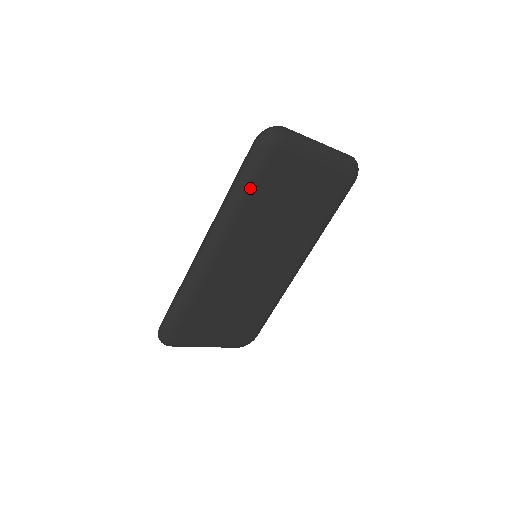
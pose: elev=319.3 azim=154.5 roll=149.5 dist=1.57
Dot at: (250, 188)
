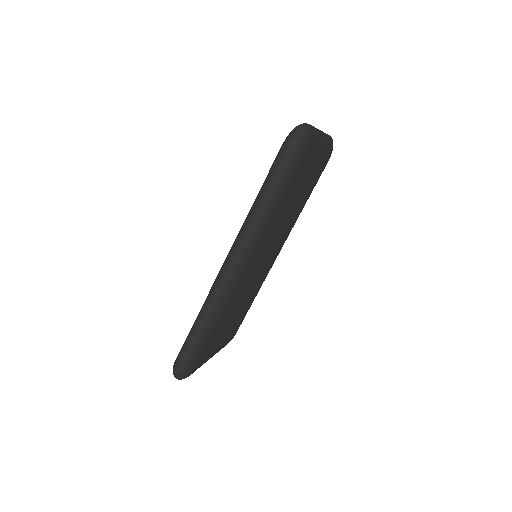
Dot at: (281, 195)
